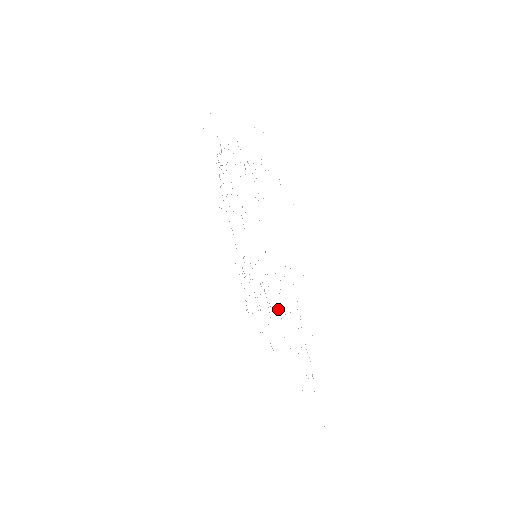
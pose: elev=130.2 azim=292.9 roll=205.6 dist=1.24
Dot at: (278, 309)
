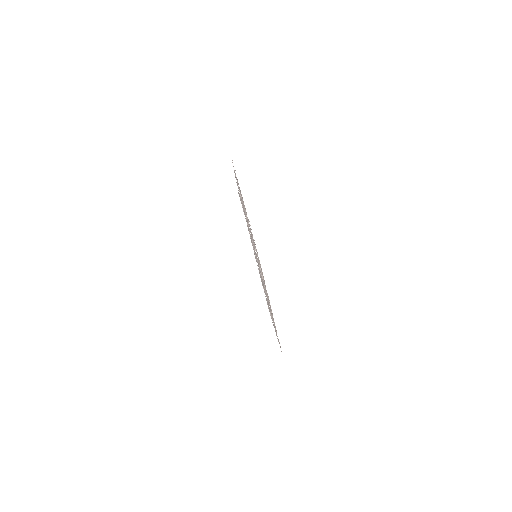
Dot at: occluded
